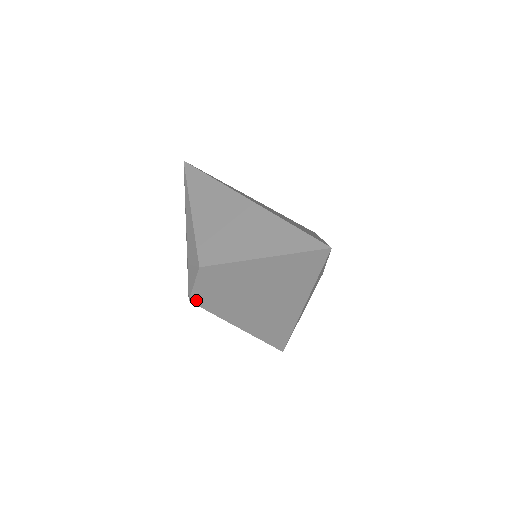
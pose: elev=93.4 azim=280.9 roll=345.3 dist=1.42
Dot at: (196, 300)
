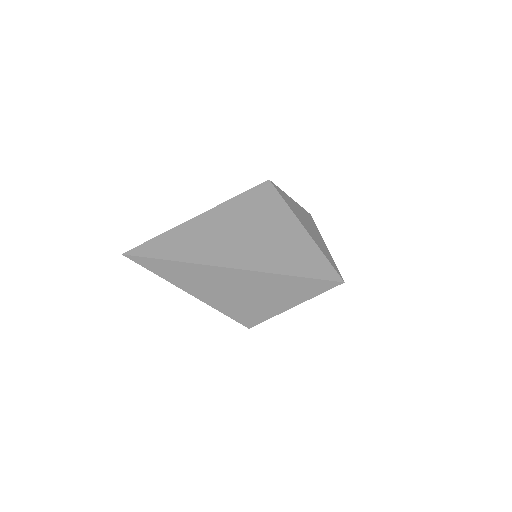
Dot at: occluded
